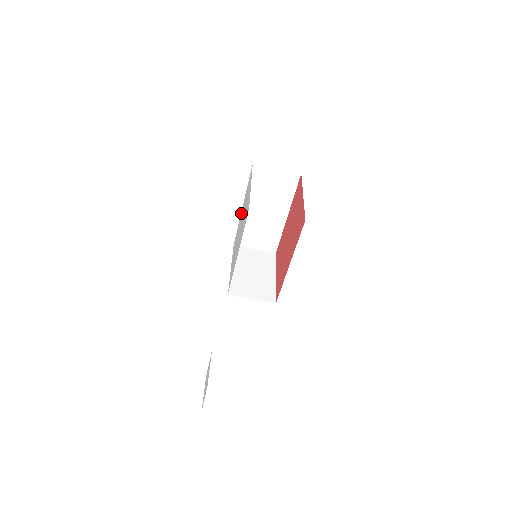
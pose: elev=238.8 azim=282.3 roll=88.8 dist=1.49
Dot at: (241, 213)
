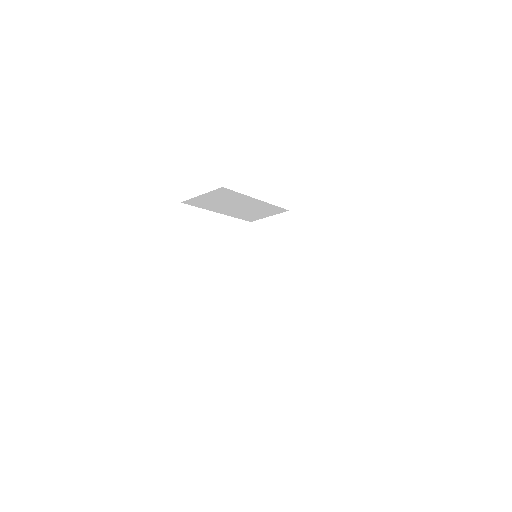
Dot at: occluded
